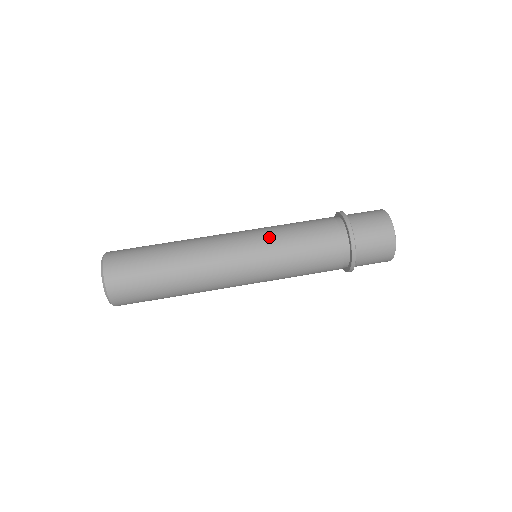
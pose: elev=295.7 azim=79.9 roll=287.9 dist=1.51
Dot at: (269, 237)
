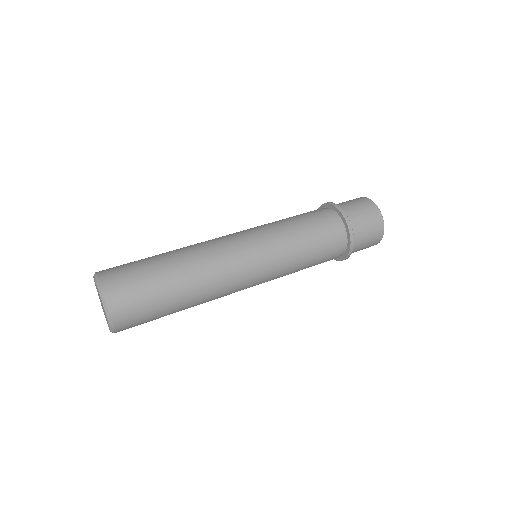
Dot at: (266, 227)
